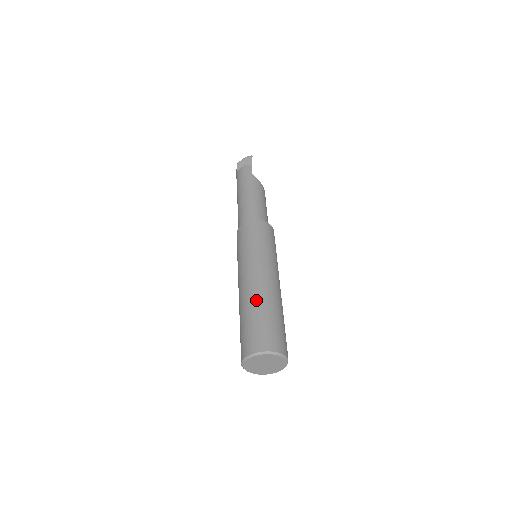
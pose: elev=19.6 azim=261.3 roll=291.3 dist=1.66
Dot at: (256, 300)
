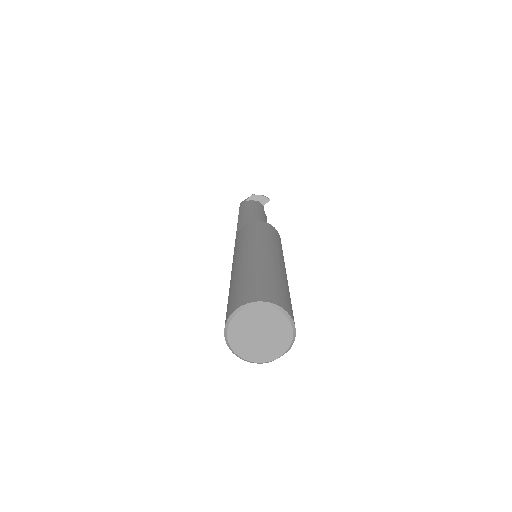
Dot at: (275, 269)
